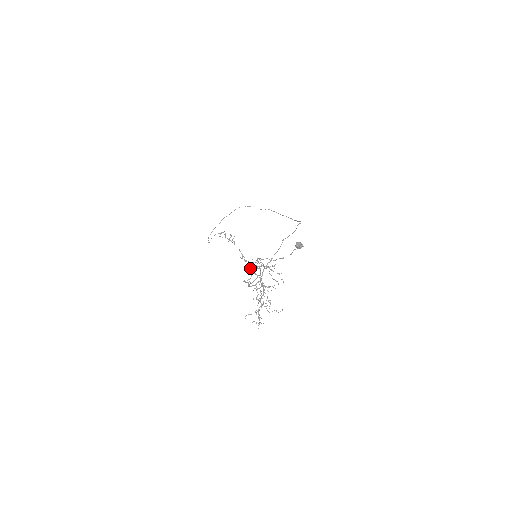
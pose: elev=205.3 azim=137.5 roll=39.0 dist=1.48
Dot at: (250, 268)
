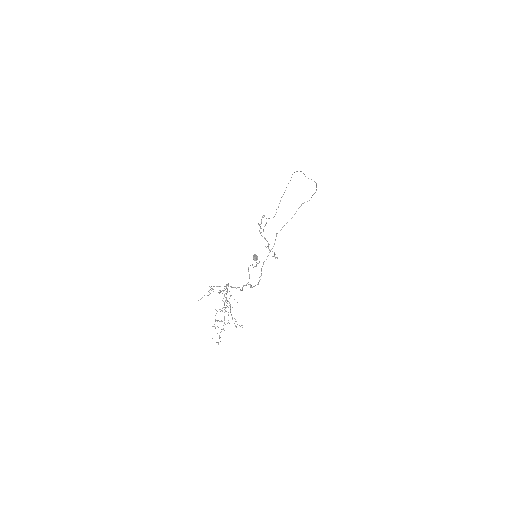
Dot at: (208, 295)
